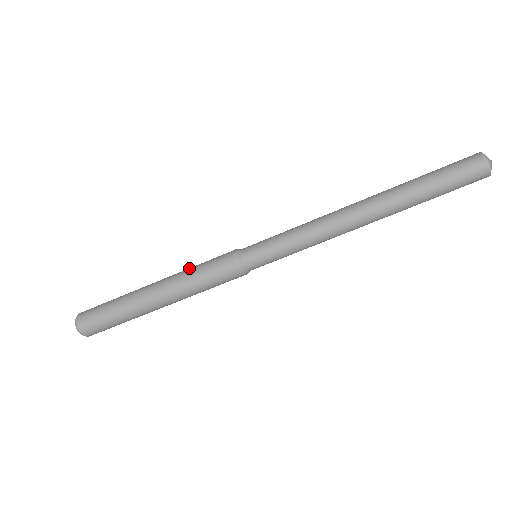
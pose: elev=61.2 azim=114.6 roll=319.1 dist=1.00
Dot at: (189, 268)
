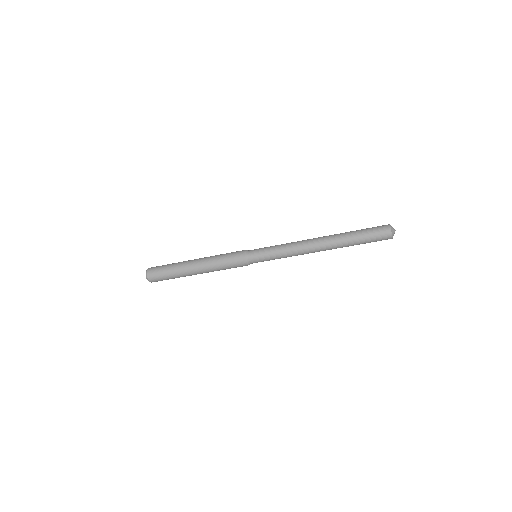
Dot at: (216, 255)
